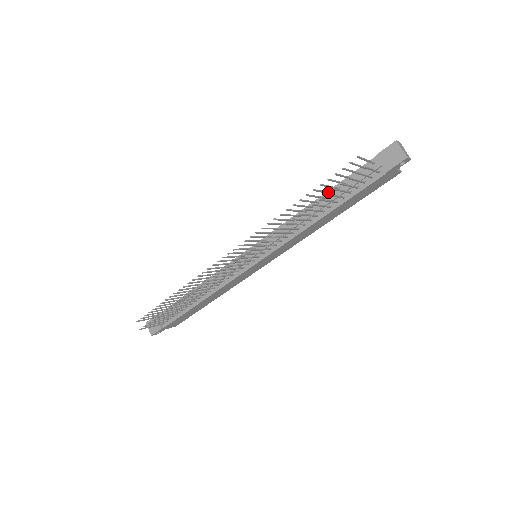
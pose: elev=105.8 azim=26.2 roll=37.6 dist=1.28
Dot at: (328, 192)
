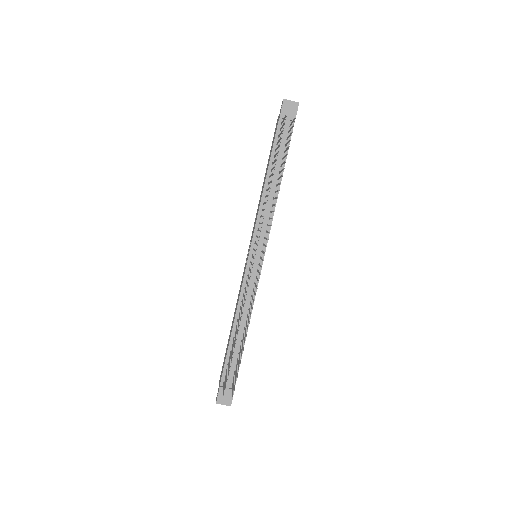
Dot at: (273, 162)
